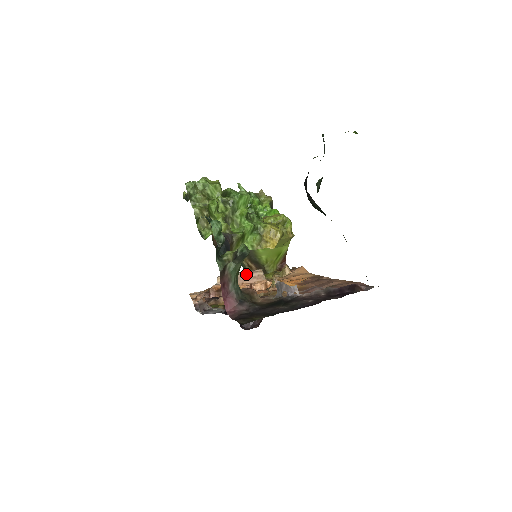
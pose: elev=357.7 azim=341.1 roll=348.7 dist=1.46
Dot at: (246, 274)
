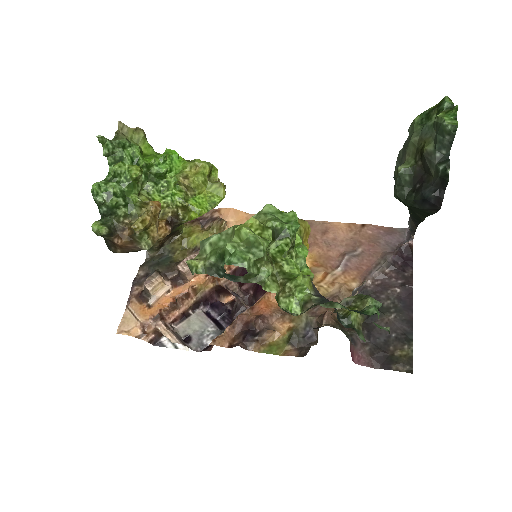
Dot at: occluded
